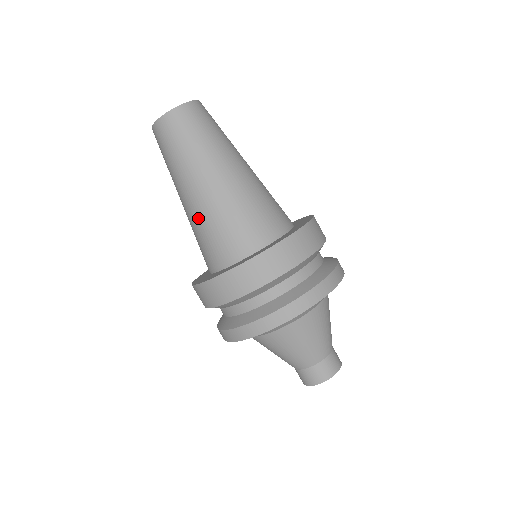
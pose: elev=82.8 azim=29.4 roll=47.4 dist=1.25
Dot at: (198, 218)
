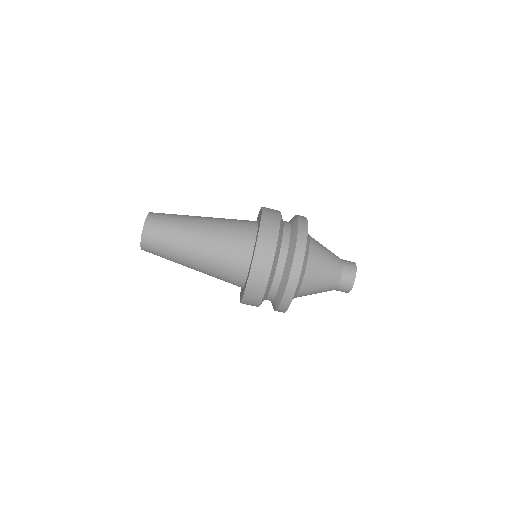
Dot at: occluded
